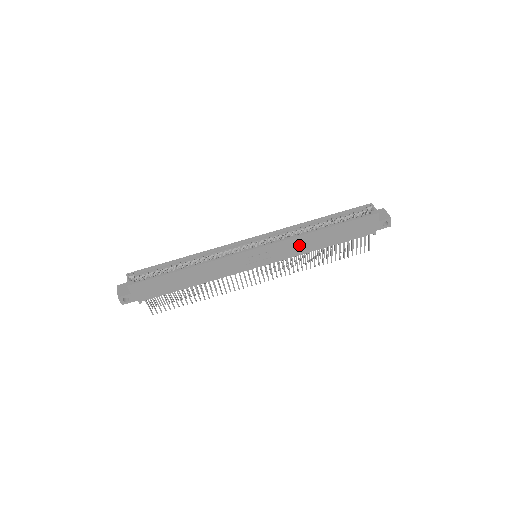
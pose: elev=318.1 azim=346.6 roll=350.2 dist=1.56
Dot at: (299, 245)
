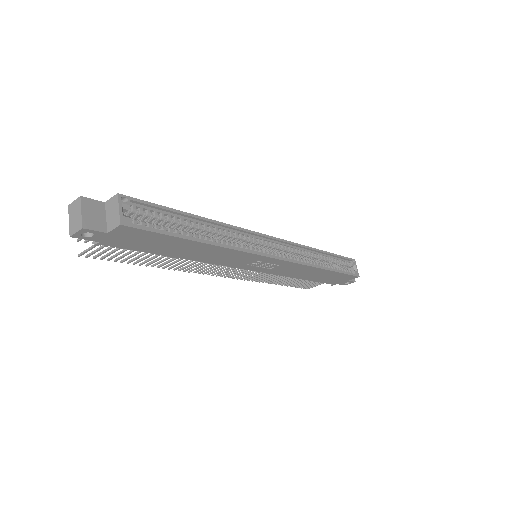
Dot at: (298, 271)
